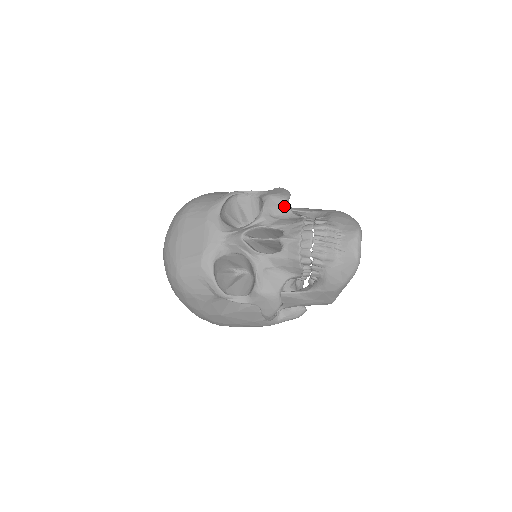
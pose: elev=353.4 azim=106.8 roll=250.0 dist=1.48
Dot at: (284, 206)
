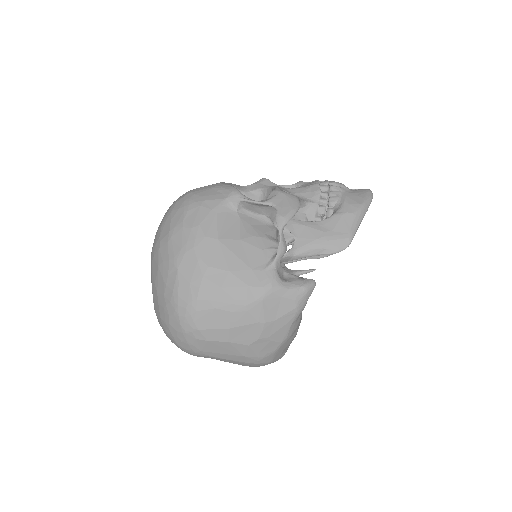
Dot at: occluded
